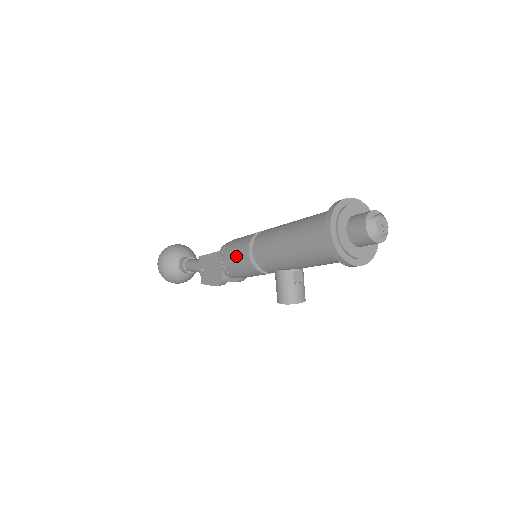
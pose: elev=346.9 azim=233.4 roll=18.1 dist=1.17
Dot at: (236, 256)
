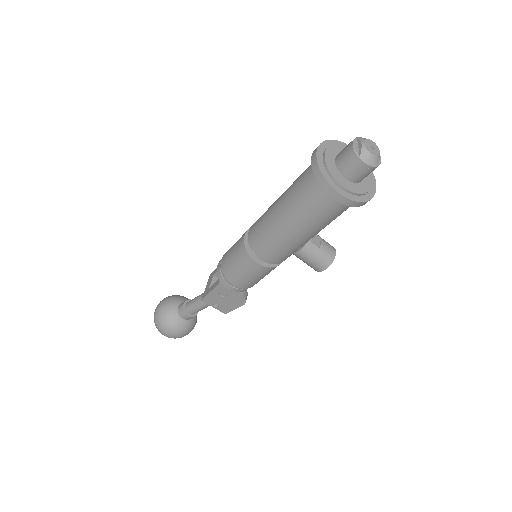
Dot at: (246, 274)
